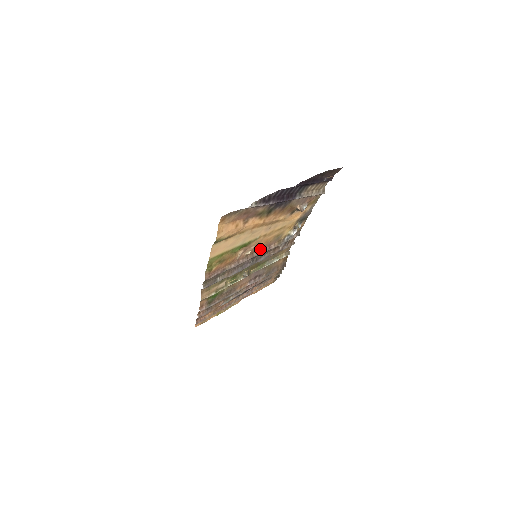
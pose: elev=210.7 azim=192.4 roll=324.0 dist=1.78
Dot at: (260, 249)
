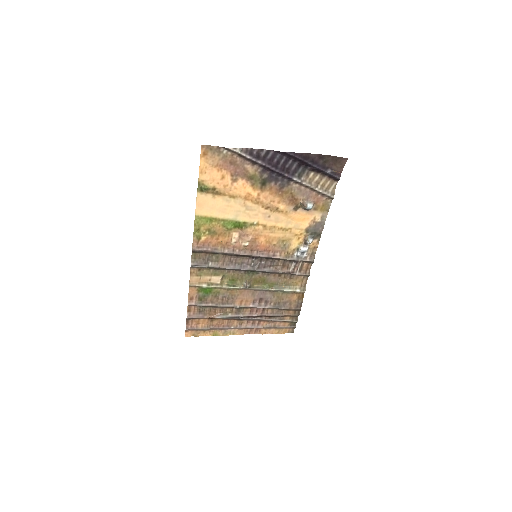
Dot at: (262, 250)
